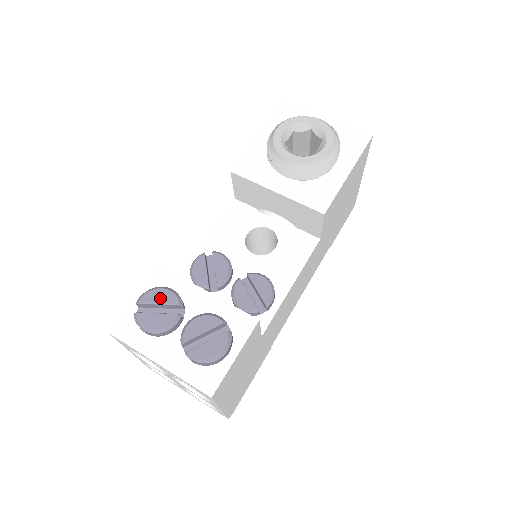
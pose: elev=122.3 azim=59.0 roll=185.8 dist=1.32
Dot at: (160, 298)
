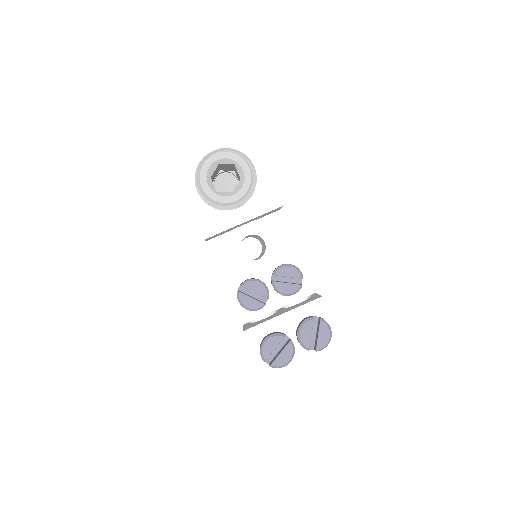
Dot at: (272, 346)
